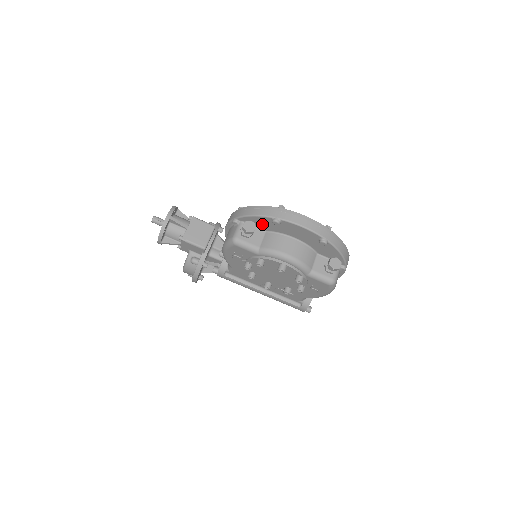
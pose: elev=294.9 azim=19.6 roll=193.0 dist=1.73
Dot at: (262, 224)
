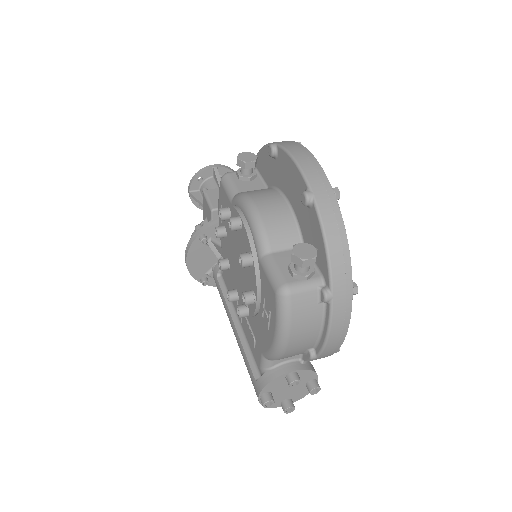
Dot at: (267, 168)
